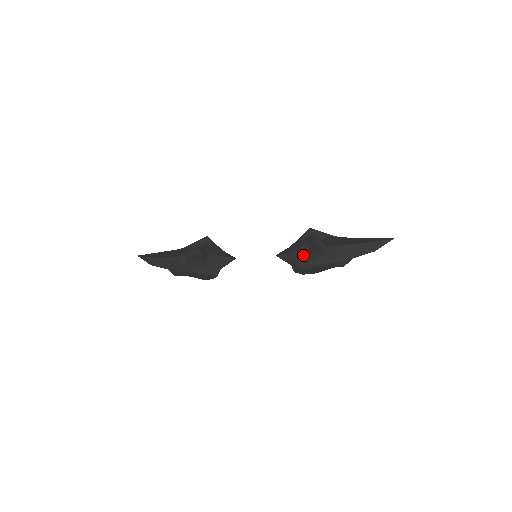
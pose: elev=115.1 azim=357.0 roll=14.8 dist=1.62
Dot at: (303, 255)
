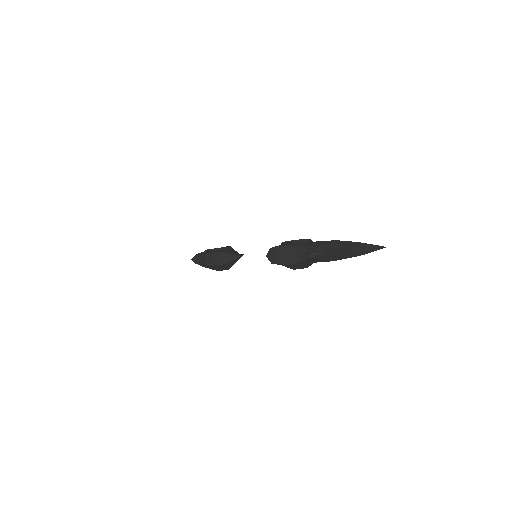
Dot at: occluded
